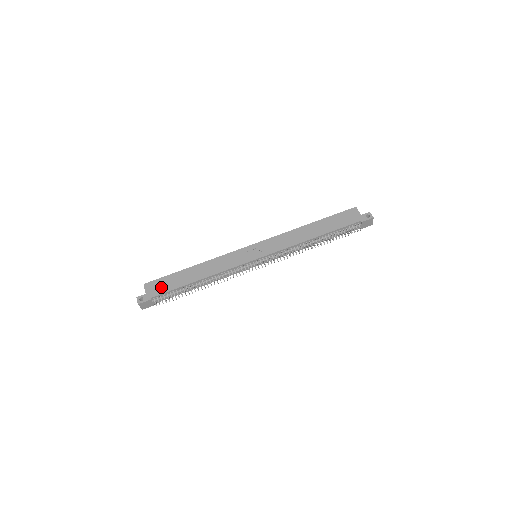
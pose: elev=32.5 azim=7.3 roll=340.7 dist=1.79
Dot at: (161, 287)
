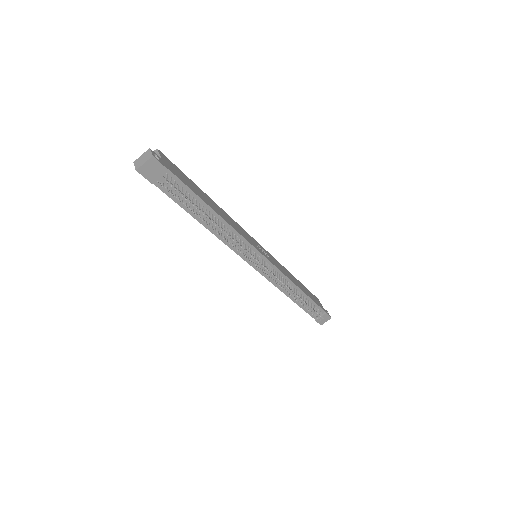
Dot at: (180, 174)
